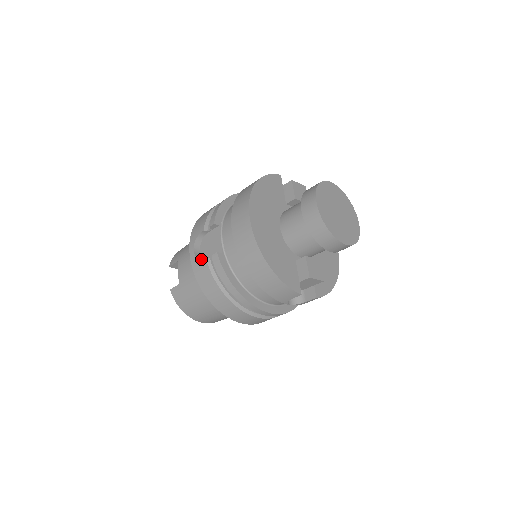
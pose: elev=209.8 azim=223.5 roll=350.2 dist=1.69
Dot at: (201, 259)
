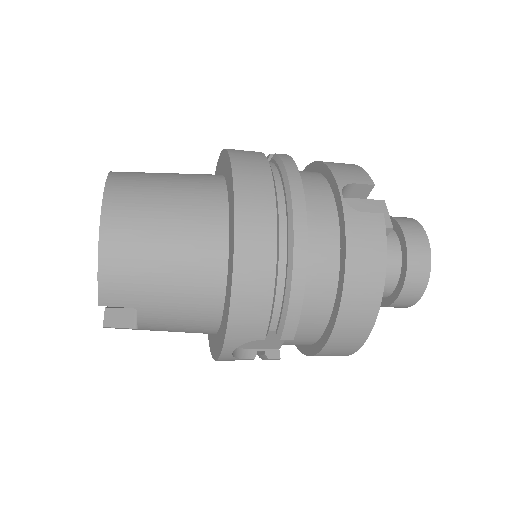
Dot at: (237, 352)
